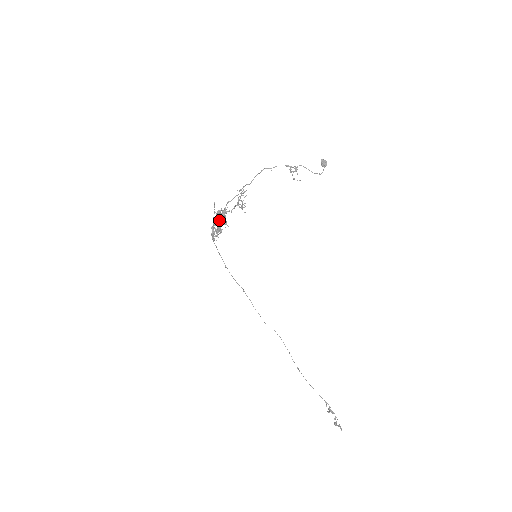
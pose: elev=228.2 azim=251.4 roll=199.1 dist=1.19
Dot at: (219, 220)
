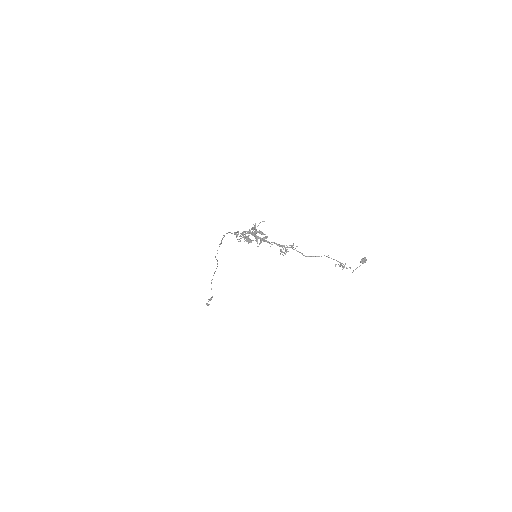
Dot at: (254, 234)
